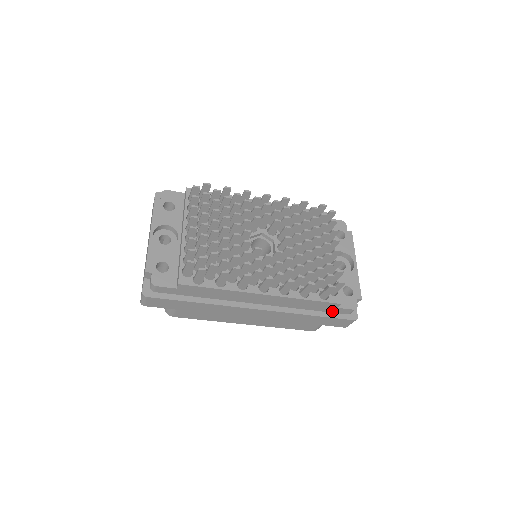
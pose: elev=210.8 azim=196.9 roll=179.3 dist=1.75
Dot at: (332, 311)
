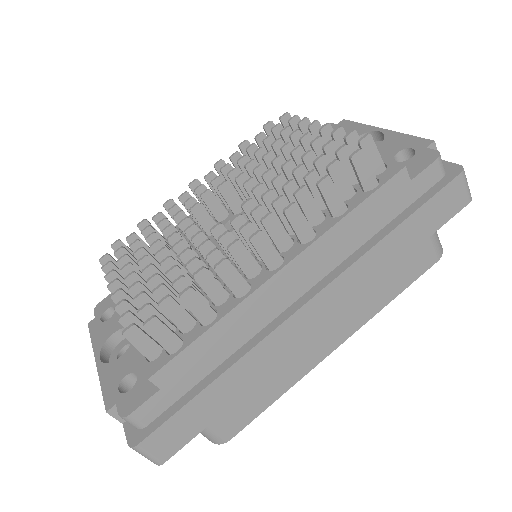
Dot at: (414, 196)
